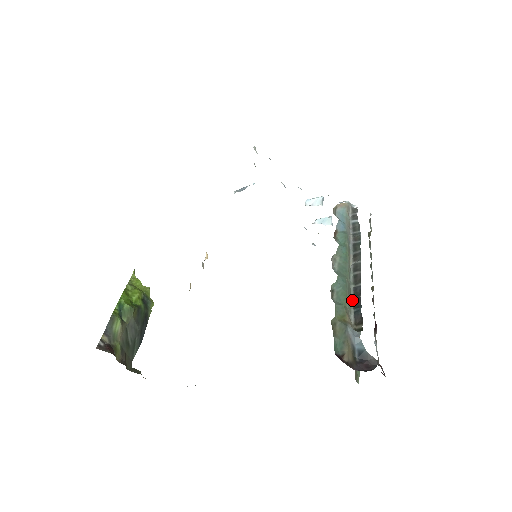
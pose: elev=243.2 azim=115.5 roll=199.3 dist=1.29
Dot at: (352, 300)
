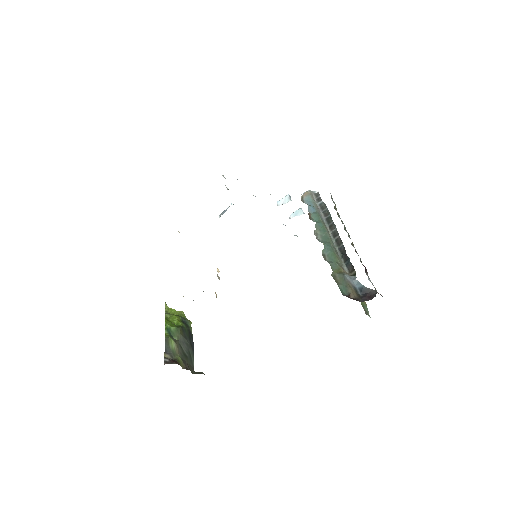
Dot at: (341, 257)
